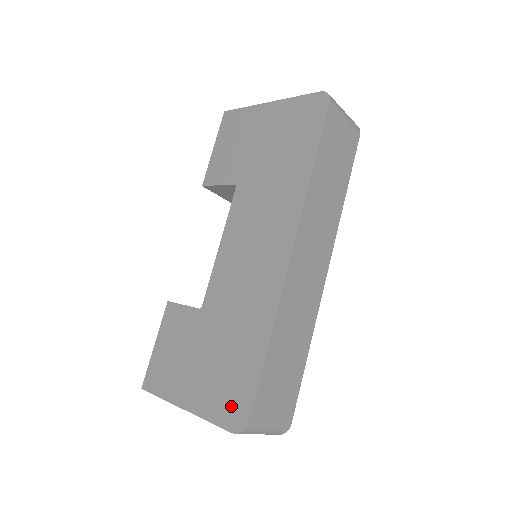
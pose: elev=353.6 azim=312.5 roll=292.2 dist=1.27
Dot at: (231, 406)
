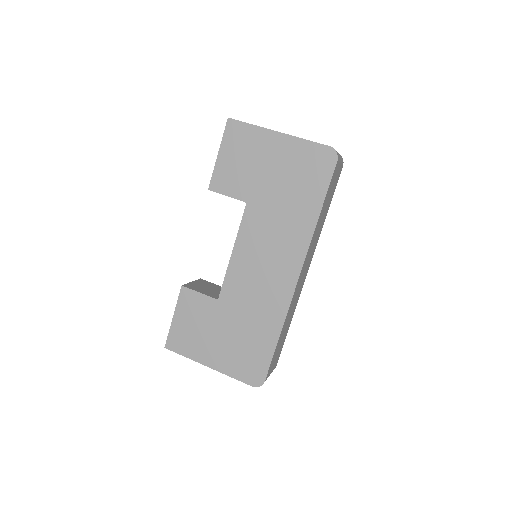
Dot at: (250, 371)
